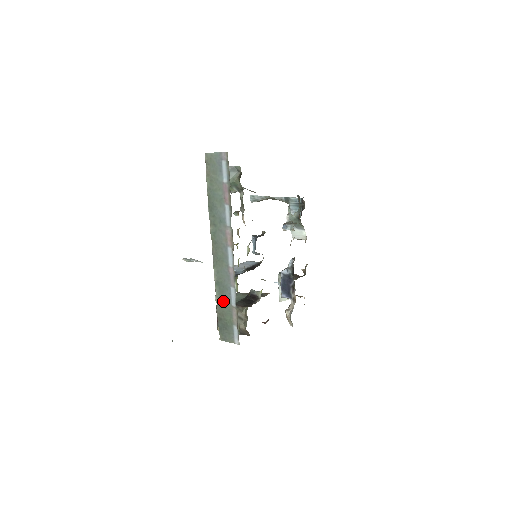
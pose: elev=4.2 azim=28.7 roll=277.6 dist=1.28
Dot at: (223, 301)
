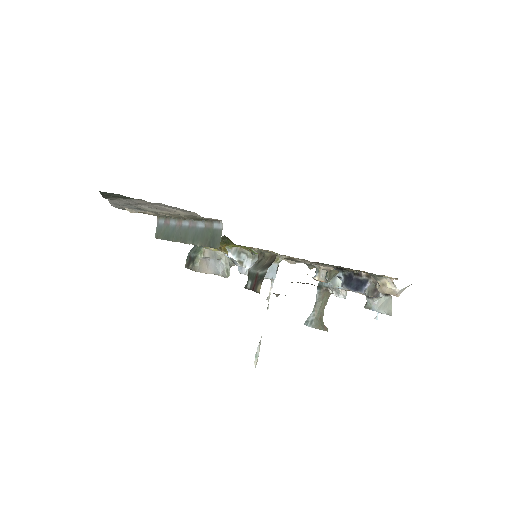
Dot at: (201, 237)
